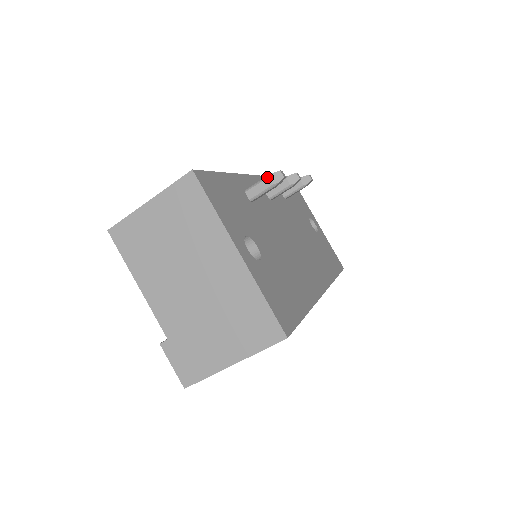
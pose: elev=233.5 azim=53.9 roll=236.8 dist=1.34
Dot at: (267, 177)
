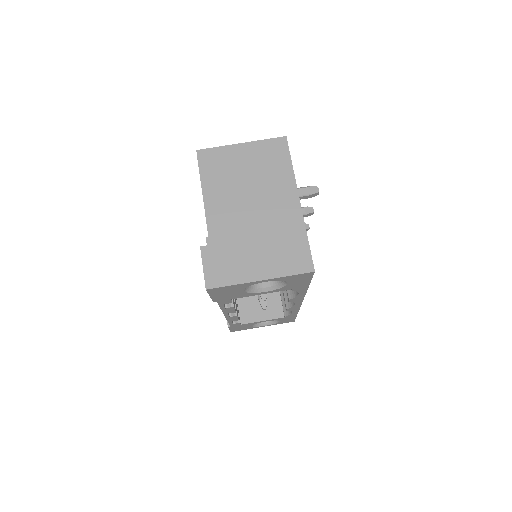
Dot at: (307, 187)
